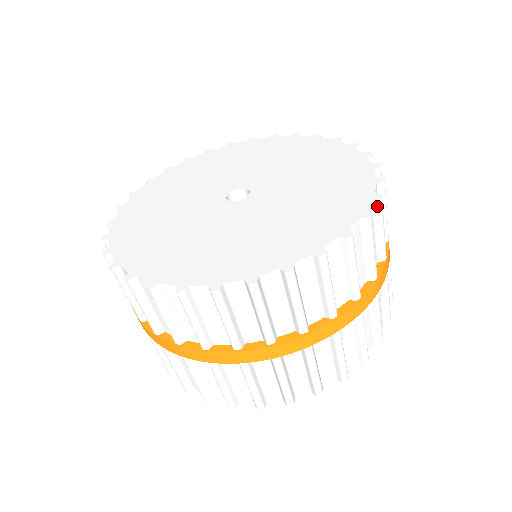
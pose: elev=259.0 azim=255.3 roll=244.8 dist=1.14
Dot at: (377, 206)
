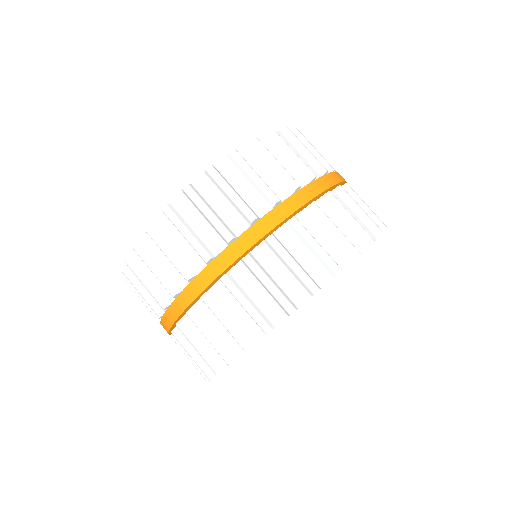
Dot at: (296, 133)
